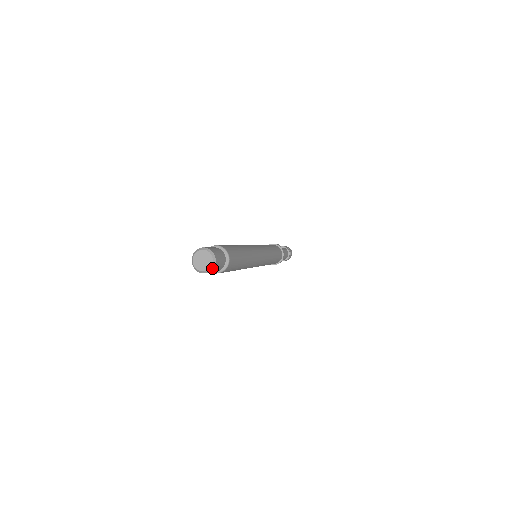
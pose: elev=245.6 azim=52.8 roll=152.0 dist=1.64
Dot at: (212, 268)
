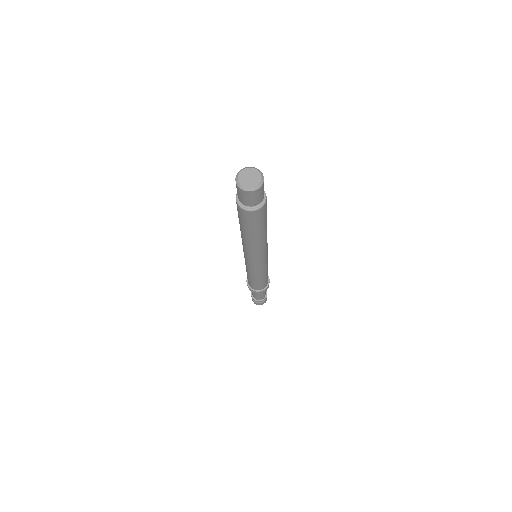
Dot at: (255, 189)
